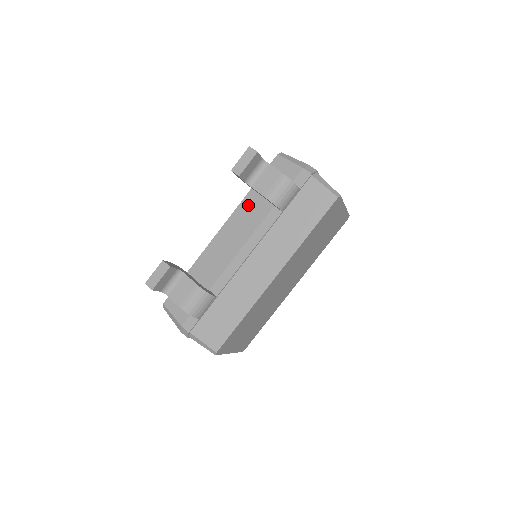
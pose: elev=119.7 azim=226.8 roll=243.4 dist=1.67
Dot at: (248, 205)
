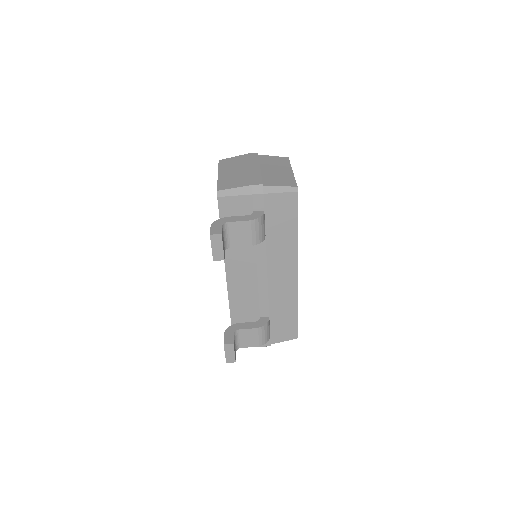
Dot at: (232, 249)
